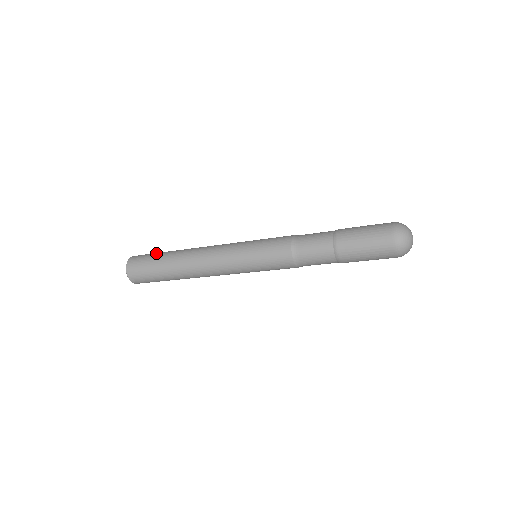
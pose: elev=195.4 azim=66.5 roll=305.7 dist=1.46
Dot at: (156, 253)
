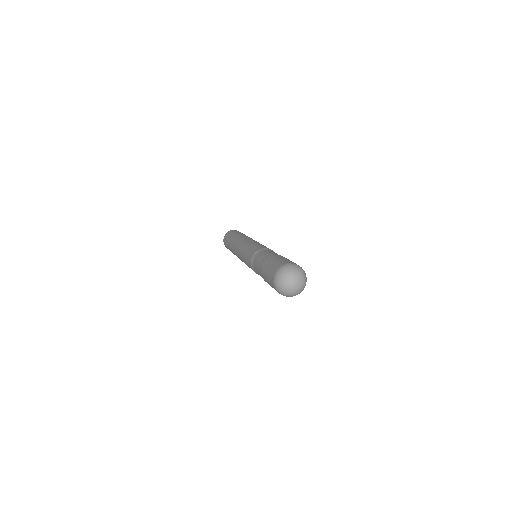
Dot at: (235, 232)
